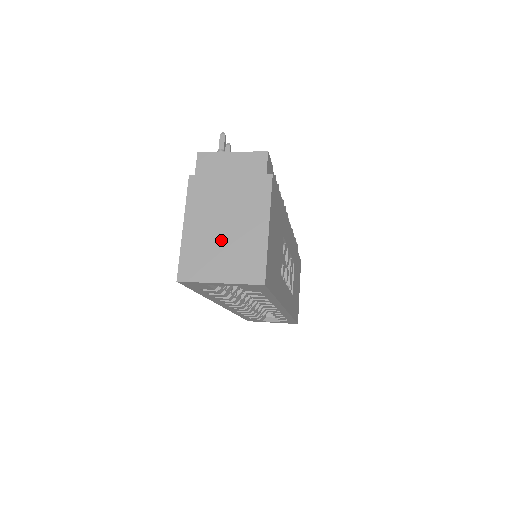
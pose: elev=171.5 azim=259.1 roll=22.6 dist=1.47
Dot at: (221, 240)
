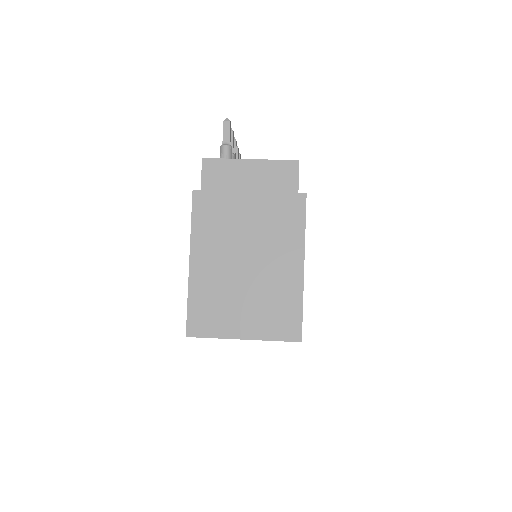
Dot at: (242, 282)
